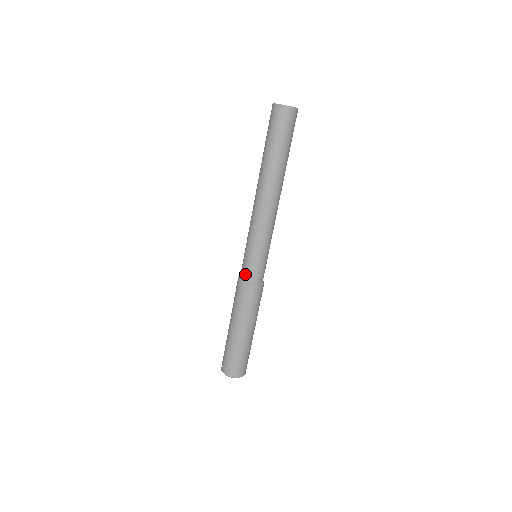
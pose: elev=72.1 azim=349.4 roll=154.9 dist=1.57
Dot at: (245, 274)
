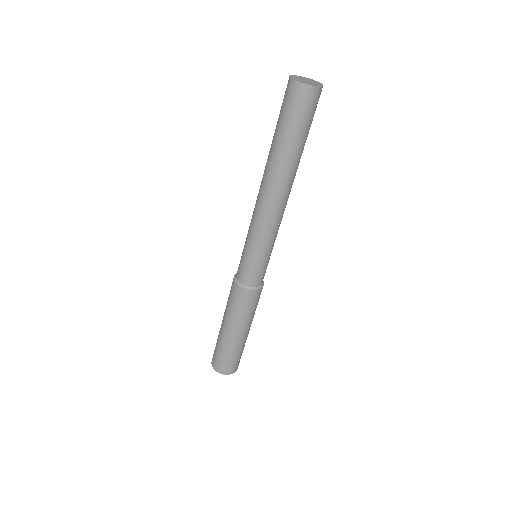
Dot at: (250, 281)
